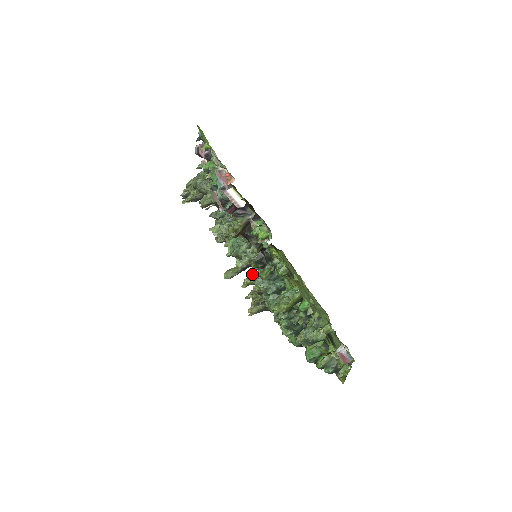
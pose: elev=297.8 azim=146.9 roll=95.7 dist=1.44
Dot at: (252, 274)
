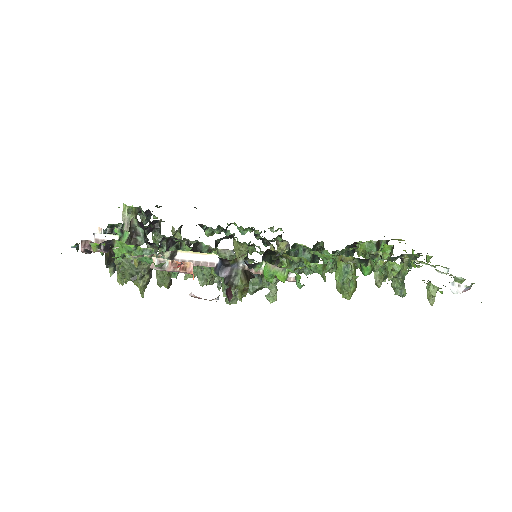
Dot at: occluded
